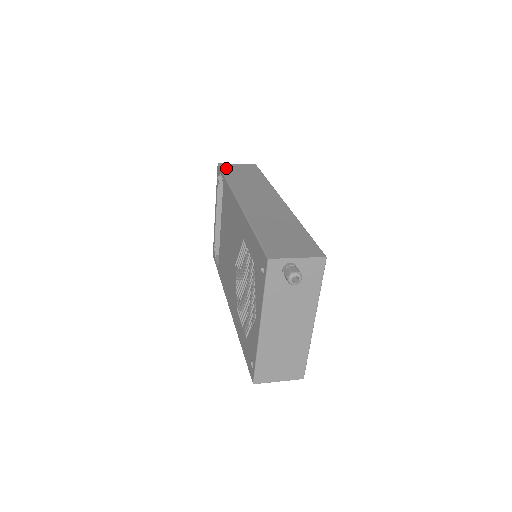
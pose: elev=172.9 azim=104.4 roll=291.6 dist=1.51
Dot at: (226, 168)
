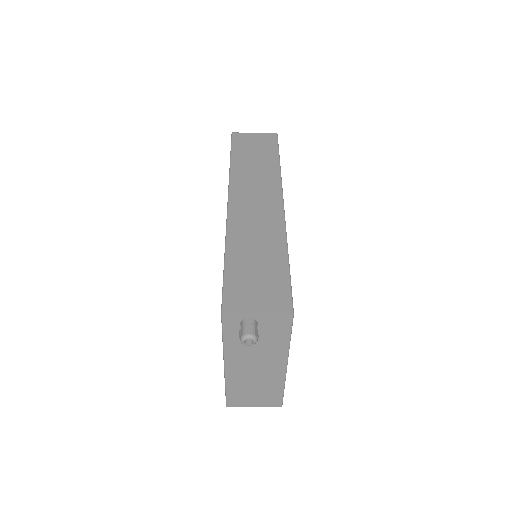
Dot at: (238, 142)
